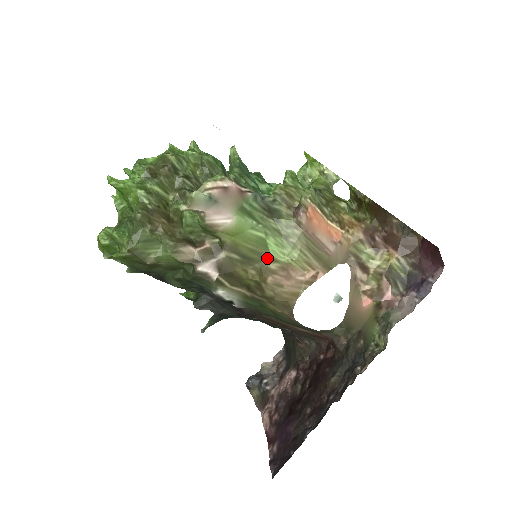
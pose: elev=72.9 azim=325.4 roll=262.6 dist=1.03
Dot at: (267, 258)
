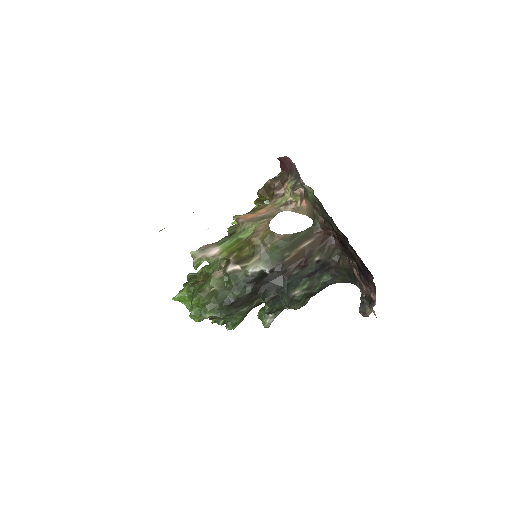
Dot at: (246, 240)
